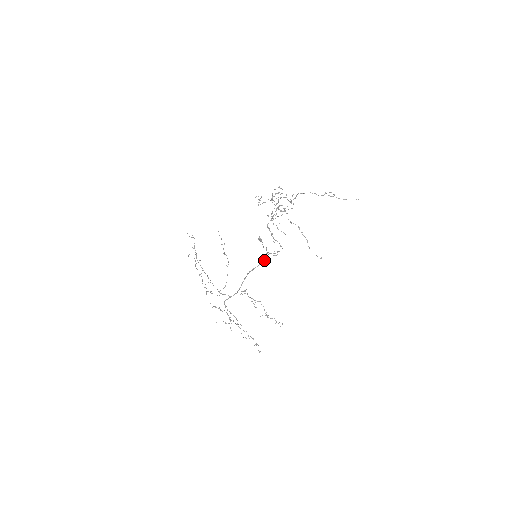
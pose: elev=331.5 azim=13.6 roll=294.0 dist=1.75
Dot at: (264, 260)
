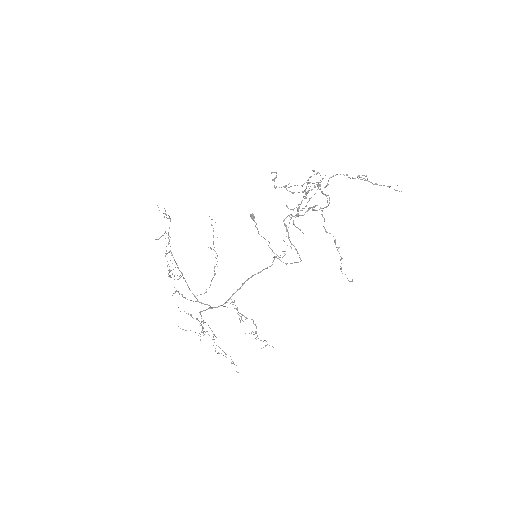
Dot at: occluded
